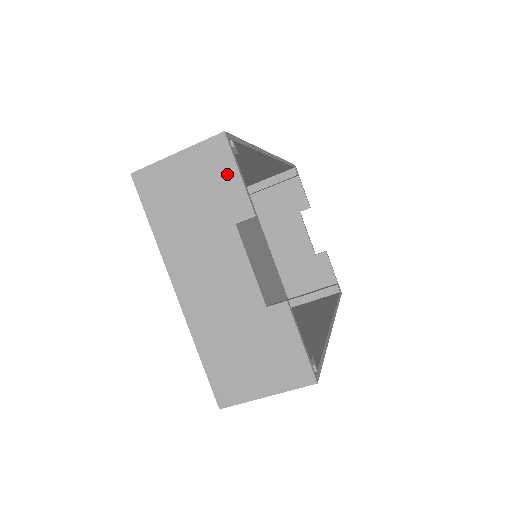
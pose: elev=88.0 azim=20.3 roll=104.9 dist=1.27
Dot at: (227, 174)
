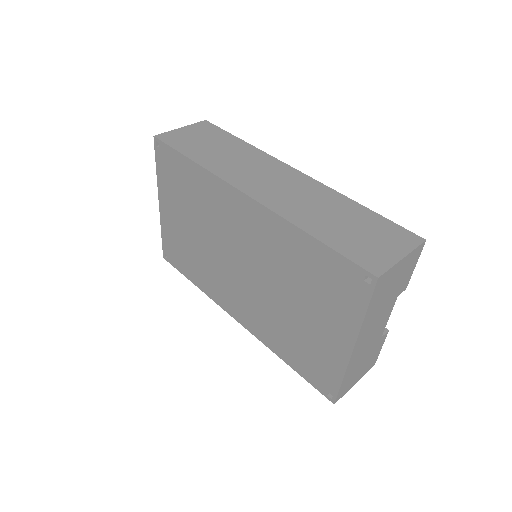
Dot at: (412, 267)
